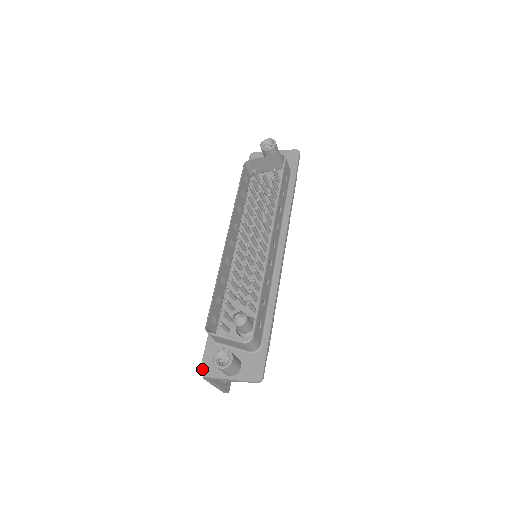
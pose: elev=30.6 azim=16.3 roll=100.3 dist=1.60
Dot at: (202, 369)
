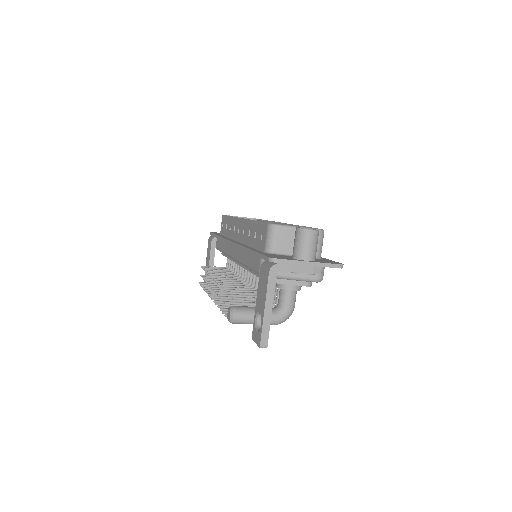
Dot at: (271, 257)
